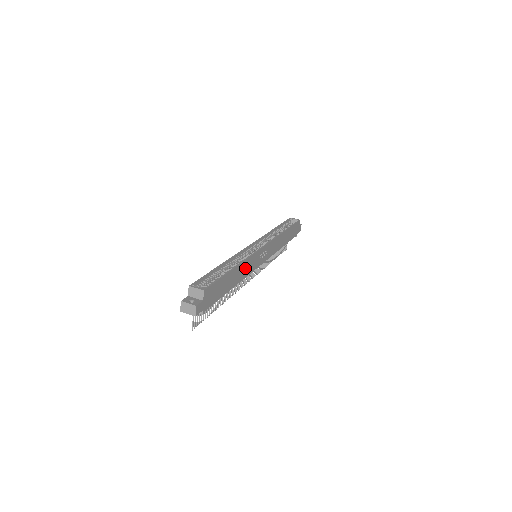
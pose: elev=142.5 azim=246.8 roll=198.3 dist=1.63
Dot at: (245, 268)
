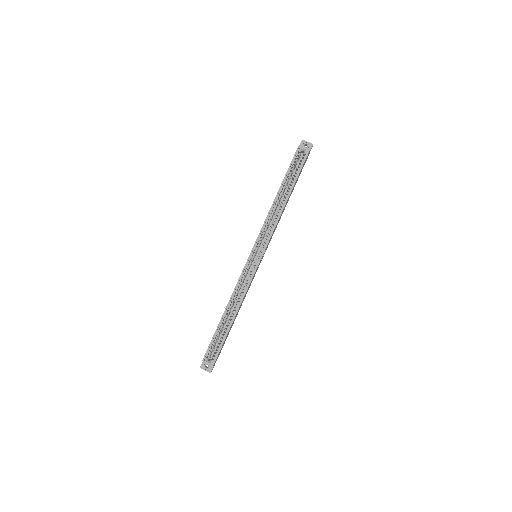
Dot at: occluded
